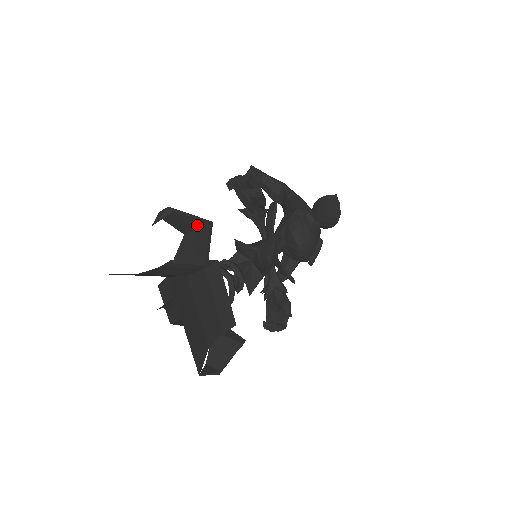
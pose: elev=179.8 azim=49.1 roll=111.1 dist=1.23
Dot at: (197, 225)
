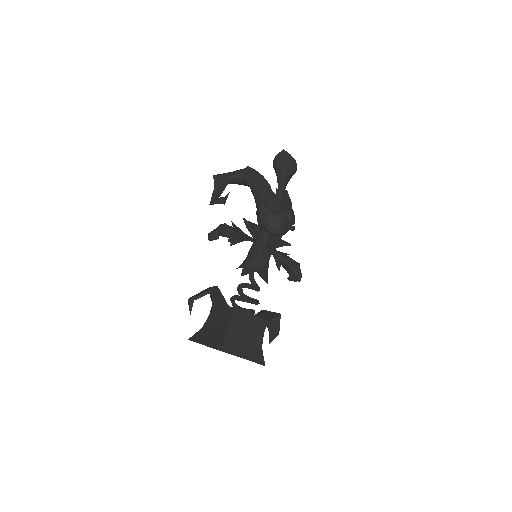
Dot at: occluded
